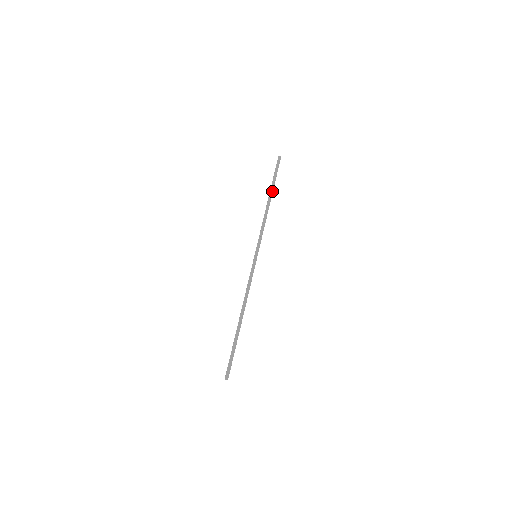
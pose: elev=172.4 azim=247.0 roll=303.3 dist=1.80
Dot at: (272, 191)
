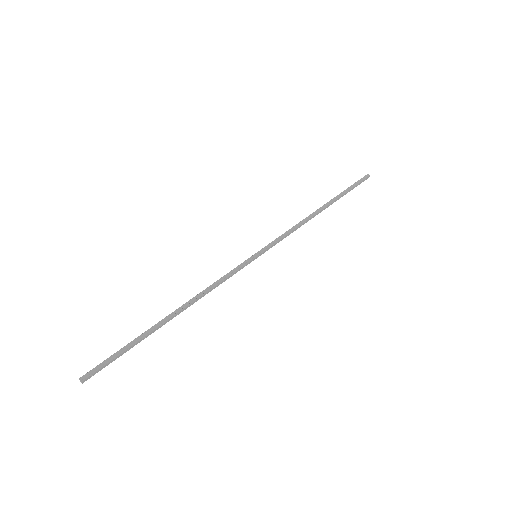
Dot at: (332, 201)
